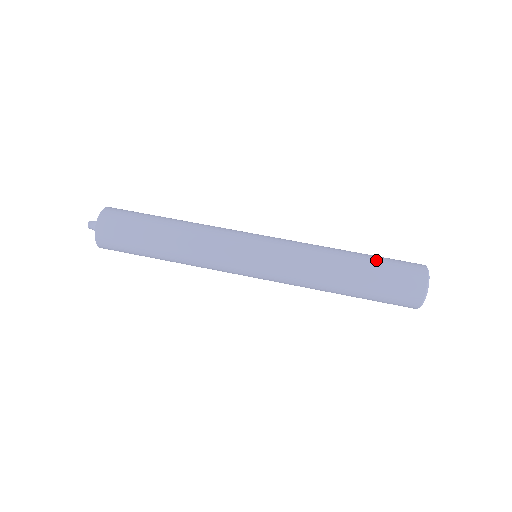
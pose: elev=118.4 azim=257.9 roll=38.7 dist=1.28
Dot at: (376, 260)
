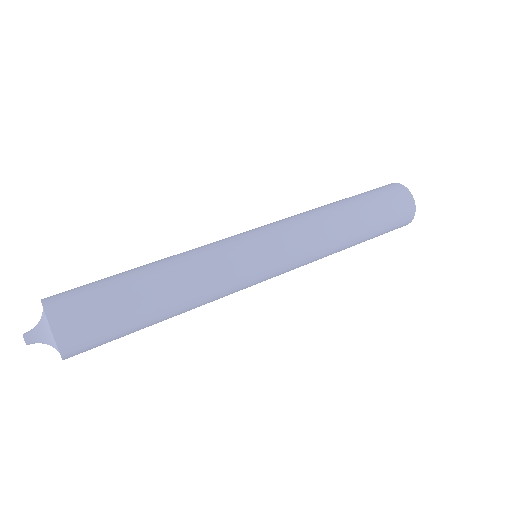
Dot at: occluded
